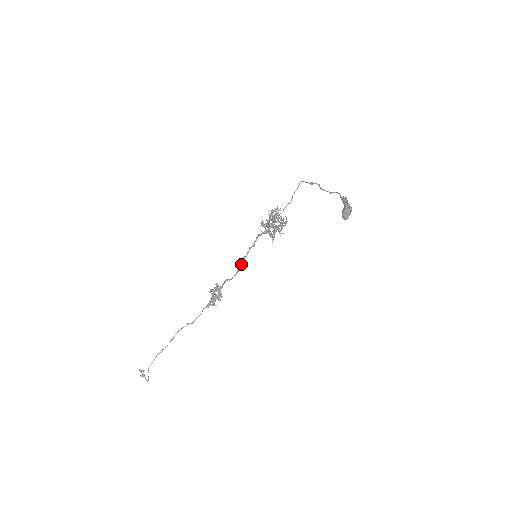
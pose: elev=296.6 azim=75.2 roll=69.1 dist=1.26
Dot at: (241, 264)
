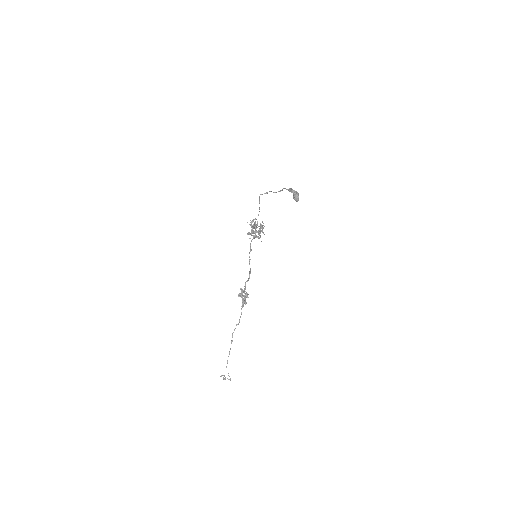
Dot at: occluded
